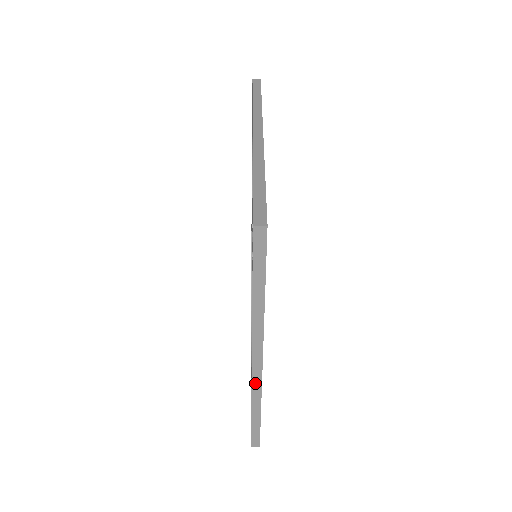
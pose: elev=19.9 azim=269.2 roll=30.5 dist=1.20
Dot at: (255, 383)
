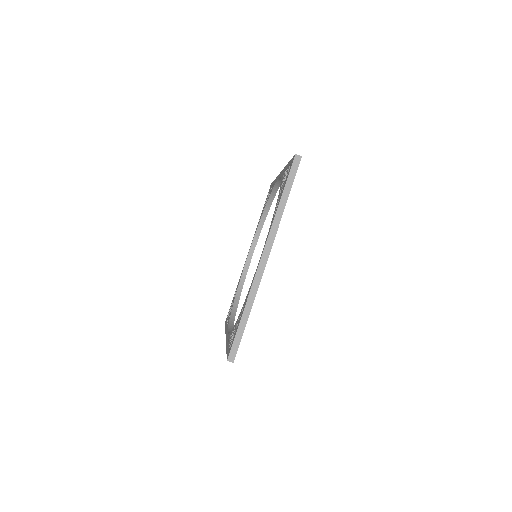
Dot at: (256, 279)
